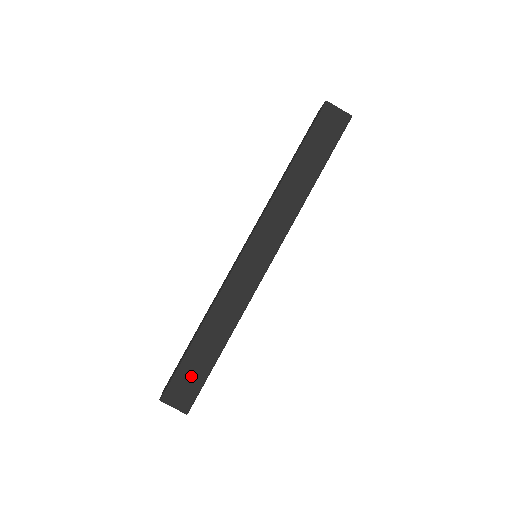
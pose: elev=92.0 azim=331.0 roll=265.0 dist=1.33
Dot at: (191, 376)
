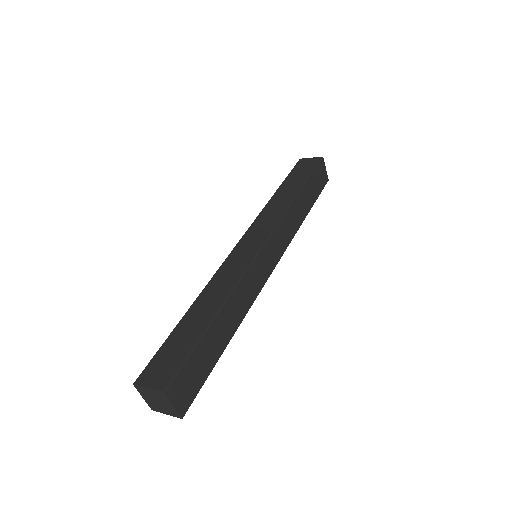
Dot at: (175, 350)
